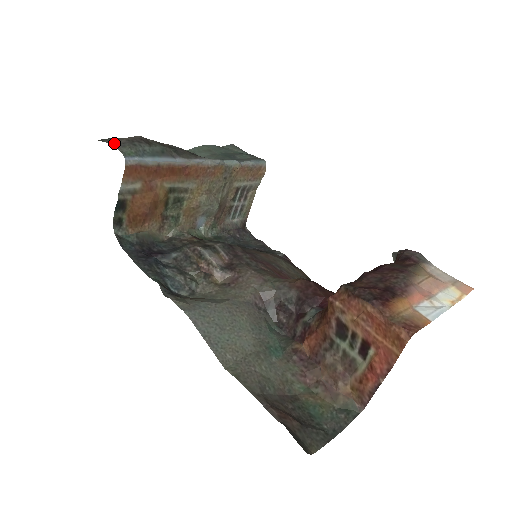
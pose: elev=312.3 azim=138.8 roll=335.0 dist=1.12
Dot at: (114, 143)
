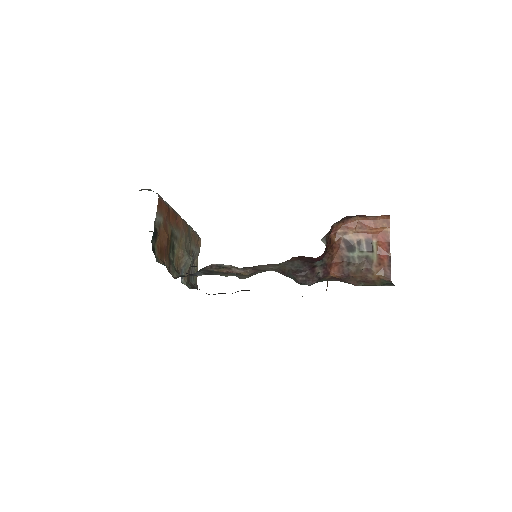
Dot at: occluded
